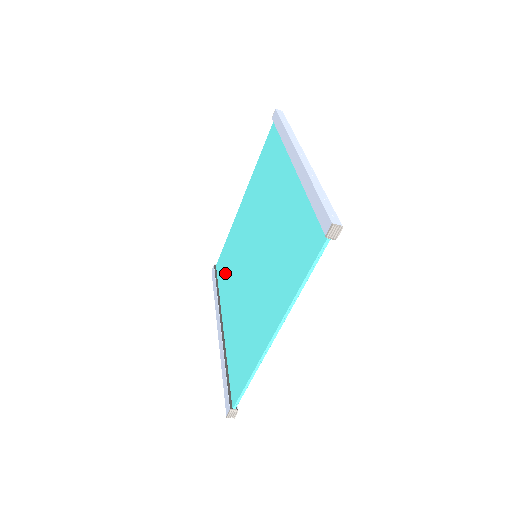
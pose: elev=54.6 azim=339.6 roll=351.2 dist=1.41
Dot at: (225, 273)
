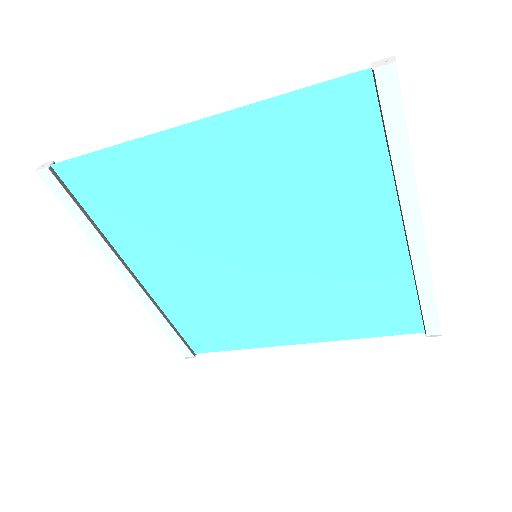
Dot at: (123, 214)
